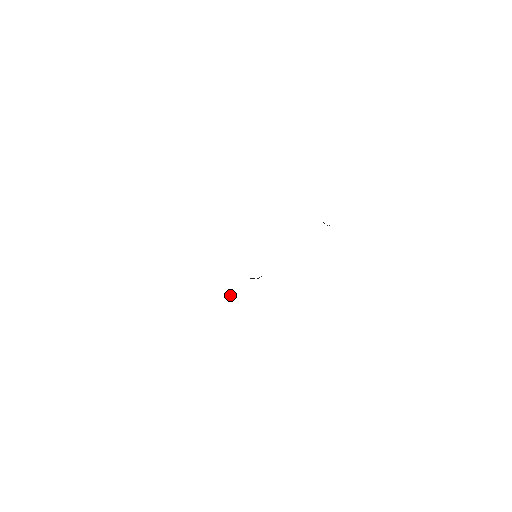
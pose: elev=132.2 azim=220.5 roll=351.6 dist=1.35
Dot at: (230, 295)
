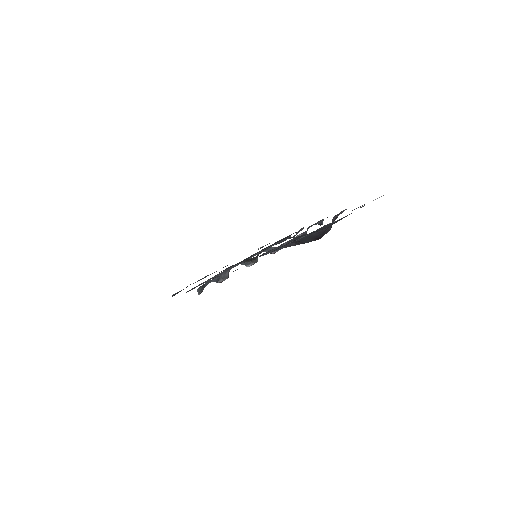
Dot at: (225, 276)
